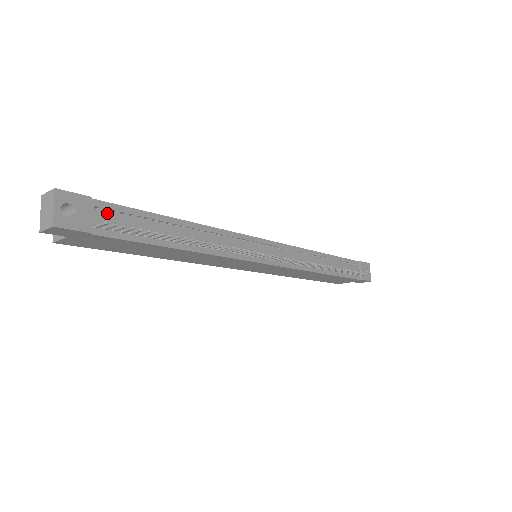
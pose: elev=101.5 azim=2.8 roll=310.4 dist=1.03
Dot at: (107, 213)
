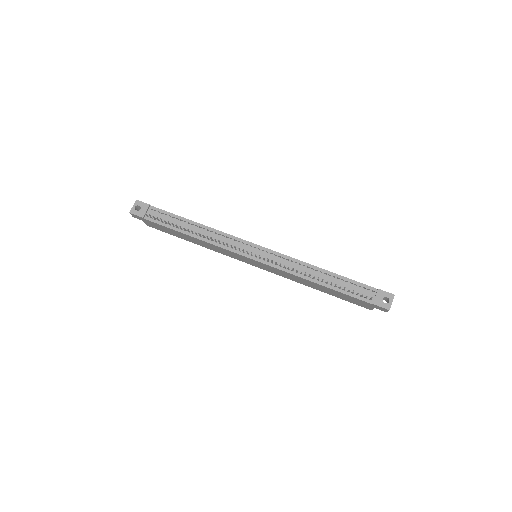
Dot at: (155, 212)
